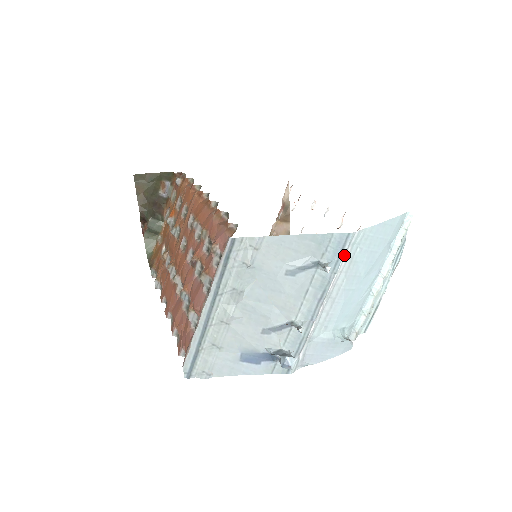
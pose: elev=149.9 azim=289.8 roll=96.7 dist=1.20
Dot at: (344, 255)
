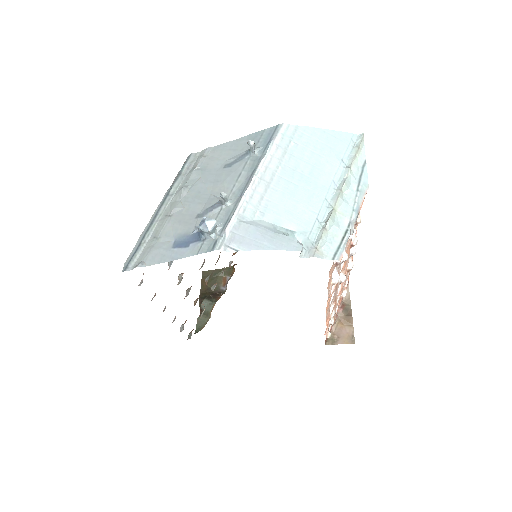
Dot at: (273, 140)
